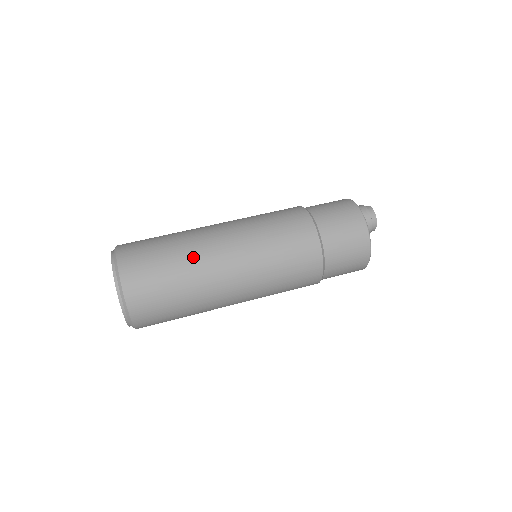
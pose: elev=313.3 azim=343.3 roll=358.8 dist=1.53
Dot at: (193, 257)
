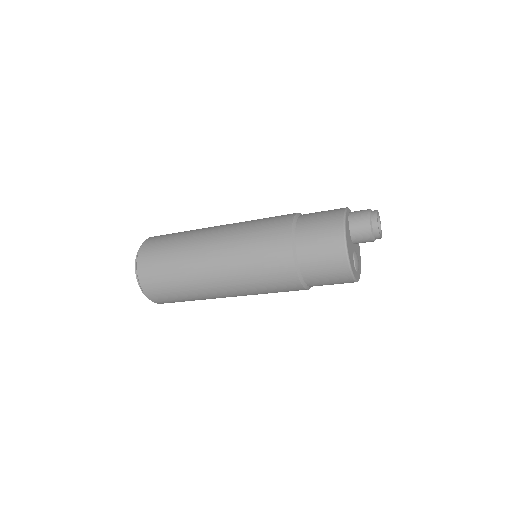
Dot at: (189, 276)
